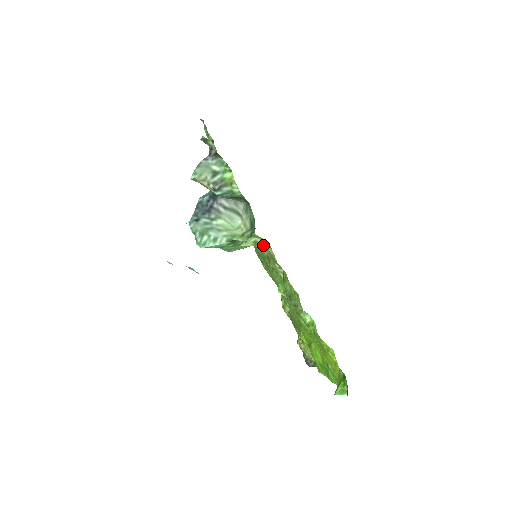
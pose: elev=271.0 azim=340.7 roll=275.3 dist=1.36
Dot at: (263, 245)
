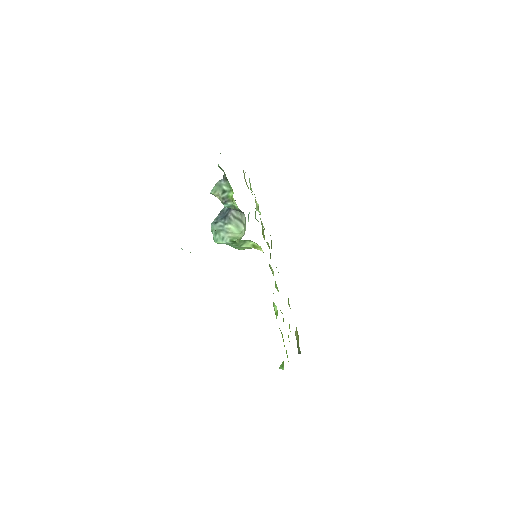
Dot at: (259, 248)
